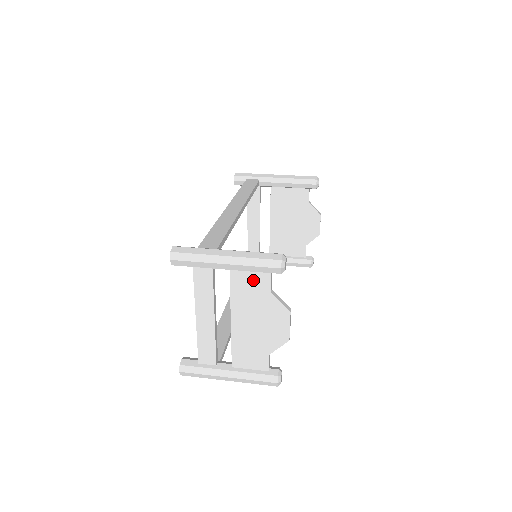
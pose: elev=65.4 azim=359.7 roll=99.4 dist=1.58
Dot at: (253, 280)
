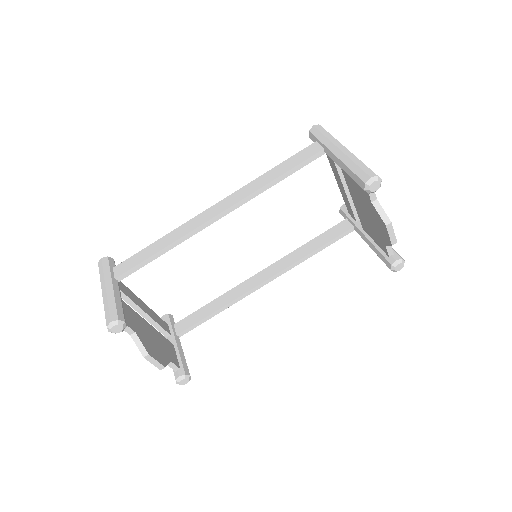
Dot at: occluded
